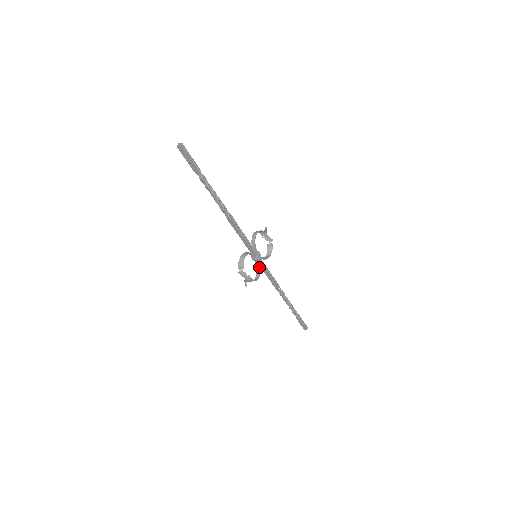
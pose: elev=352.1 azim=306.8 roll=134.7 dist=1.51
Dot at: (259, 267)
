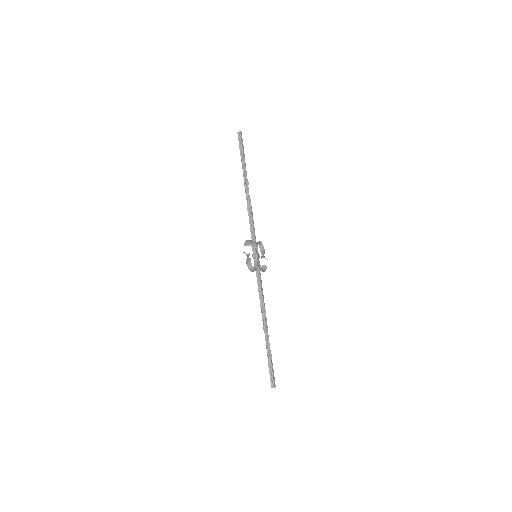
Dot at: (257, 265)
